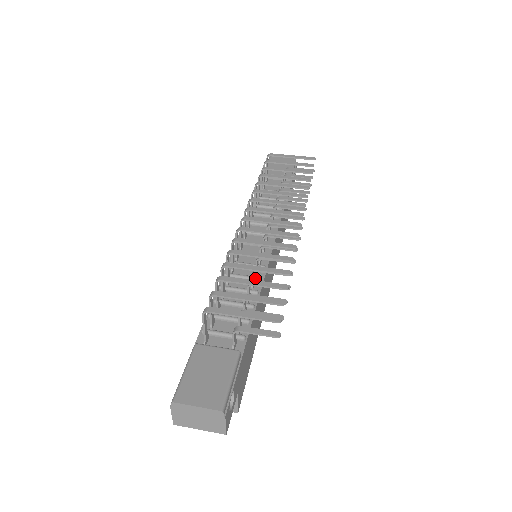
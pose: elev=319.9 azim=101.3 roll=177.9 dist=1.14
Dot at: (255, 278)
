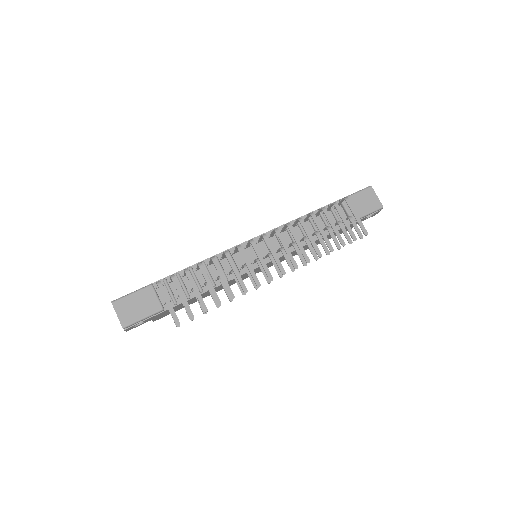
Dot at: occluded
